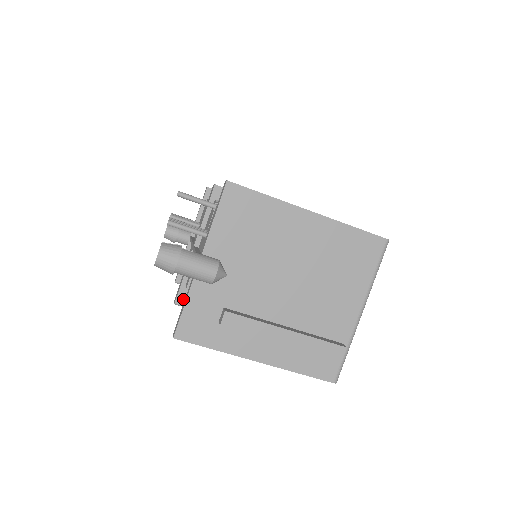
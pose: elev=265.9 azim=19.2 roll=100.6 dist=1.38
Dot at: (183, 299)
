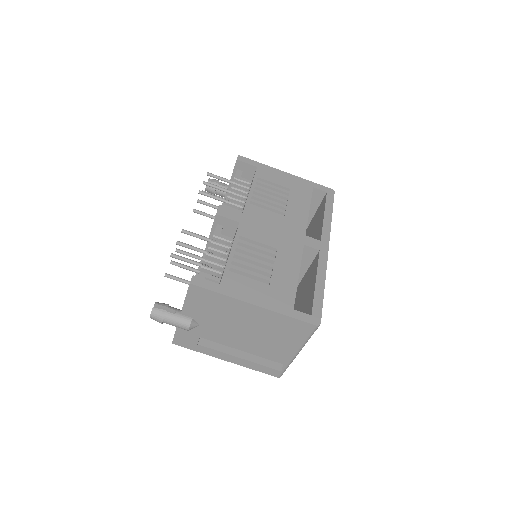
Dot at: occluded
